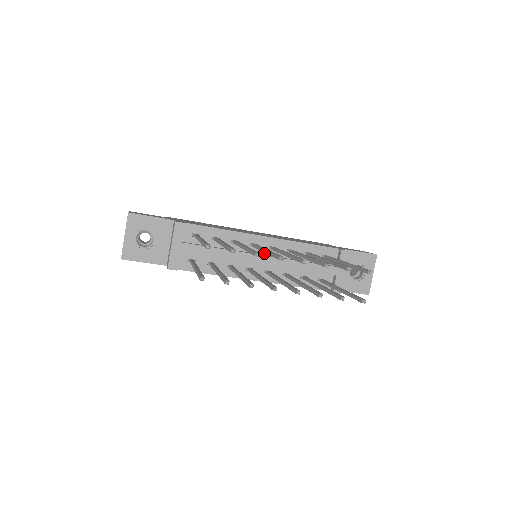
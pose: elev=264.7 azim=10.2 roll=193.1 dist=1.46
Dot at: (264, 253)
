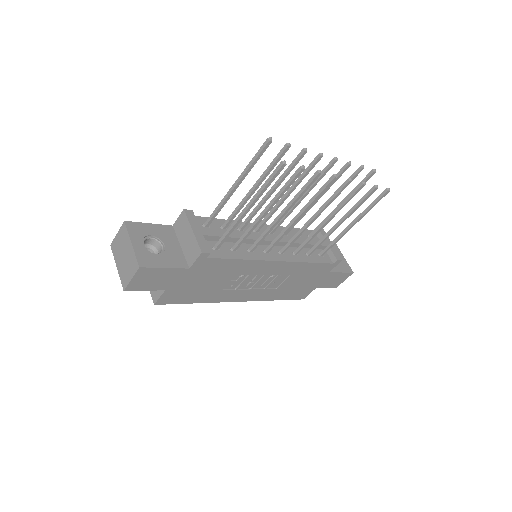
Dot at: occluded
